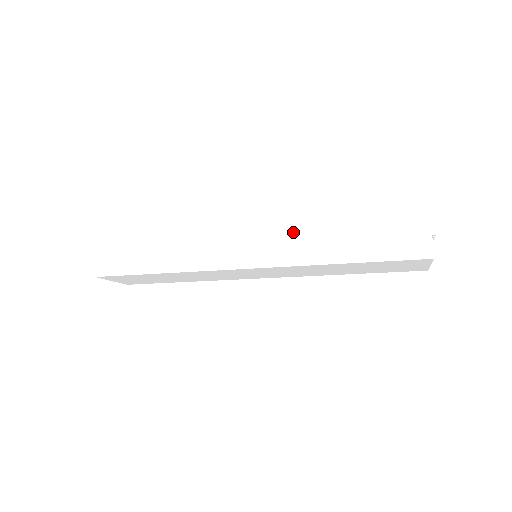
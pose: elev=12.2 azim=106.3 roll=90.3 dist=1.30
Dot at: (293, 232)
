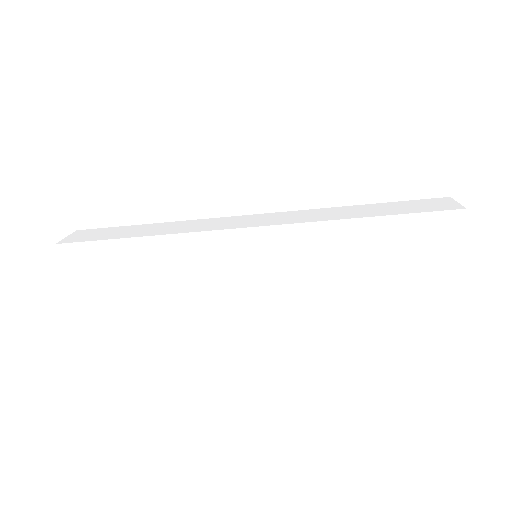
Dot at: (305, 211)
